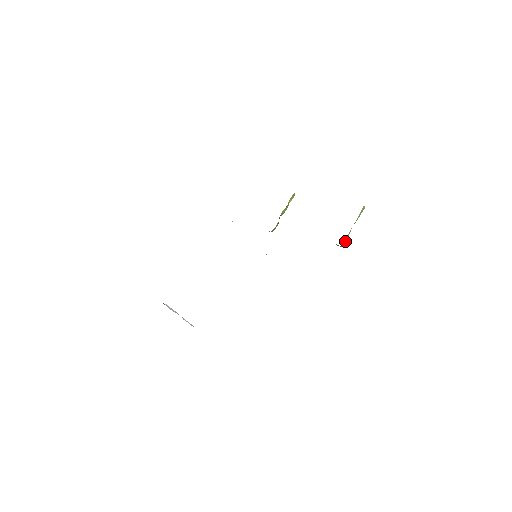
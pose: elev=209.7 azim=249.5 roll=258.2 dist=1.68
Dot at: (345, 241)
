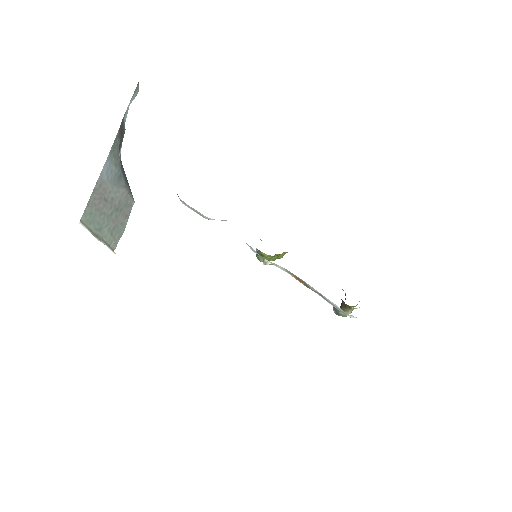
Dot at: occluded
